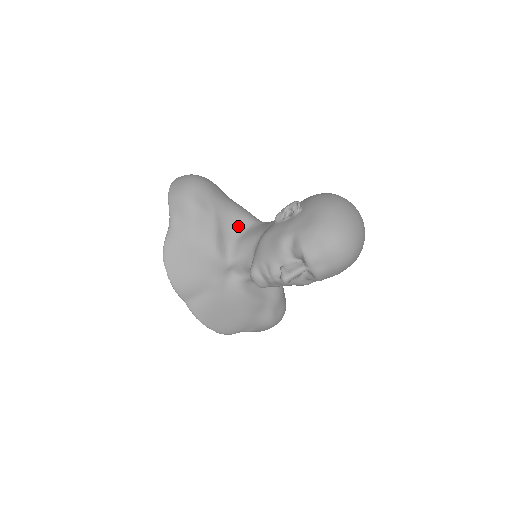
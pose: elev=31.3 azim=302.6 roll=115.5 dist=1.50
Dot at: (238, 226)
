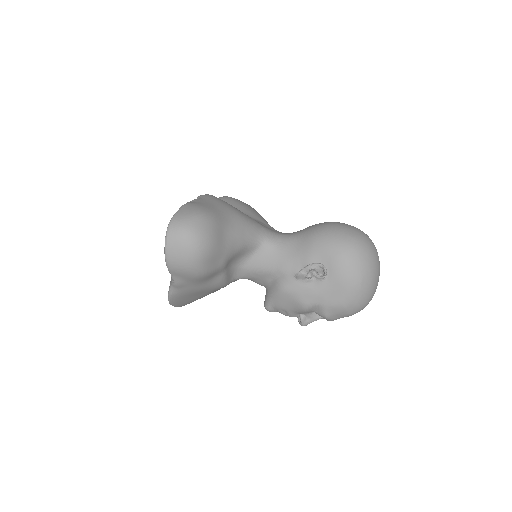
Dot at: (244, 254)
